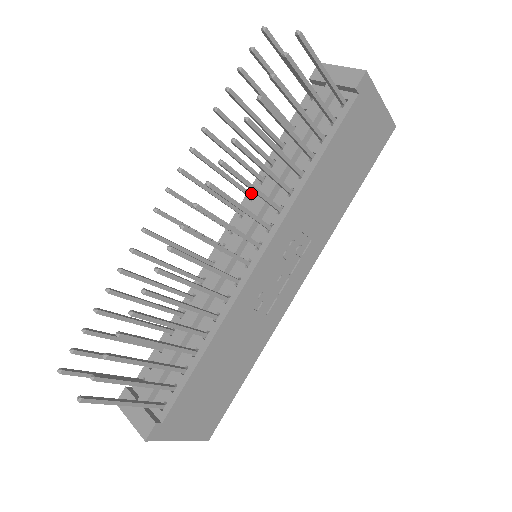
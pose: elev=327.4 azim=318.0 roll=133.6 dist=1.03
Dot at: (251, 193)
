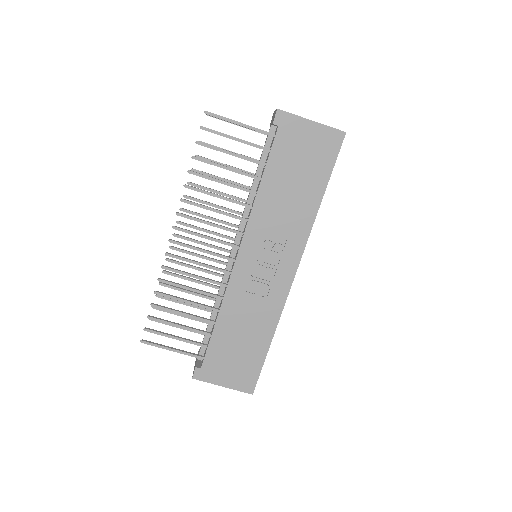
Dot at: occluded
